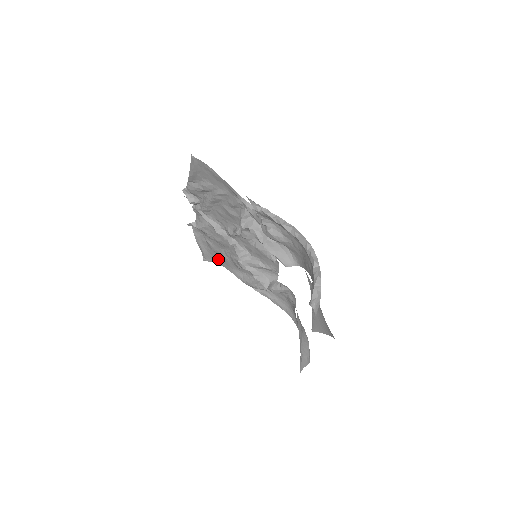
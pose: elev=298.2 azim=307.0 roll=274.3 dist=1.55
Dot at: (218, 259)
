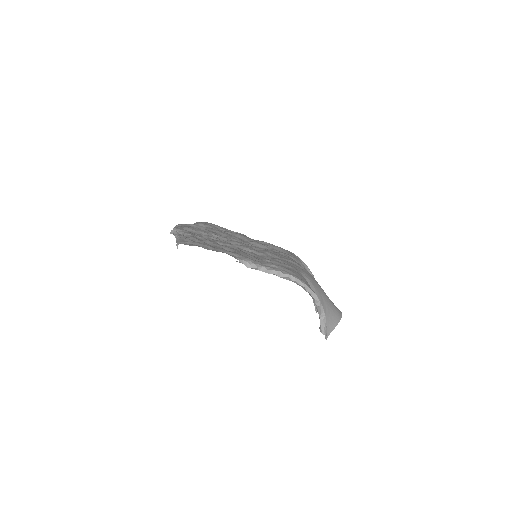
Dot at: occluded
